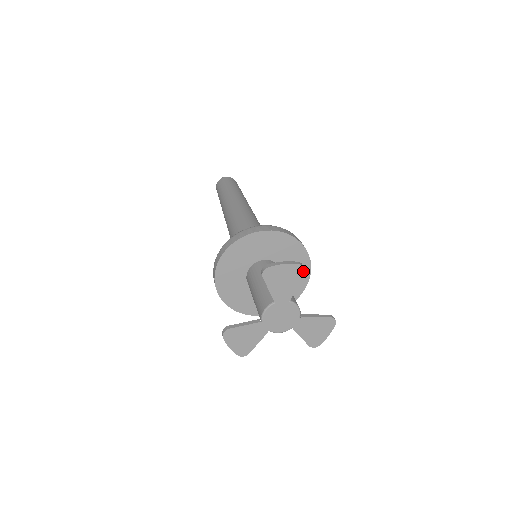
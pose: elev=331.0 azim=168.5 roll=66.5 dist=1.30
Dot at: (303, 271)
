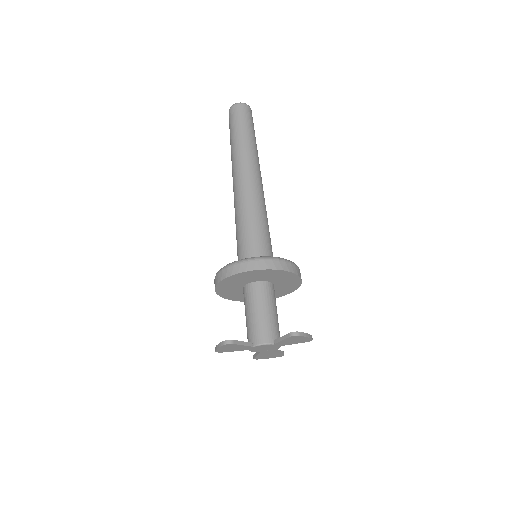
Dot at: (309, 341)
